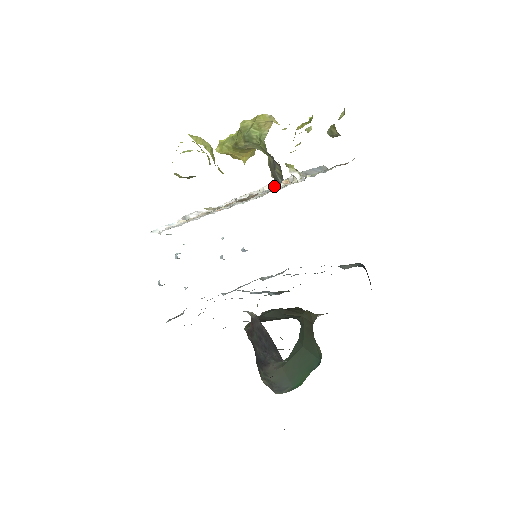
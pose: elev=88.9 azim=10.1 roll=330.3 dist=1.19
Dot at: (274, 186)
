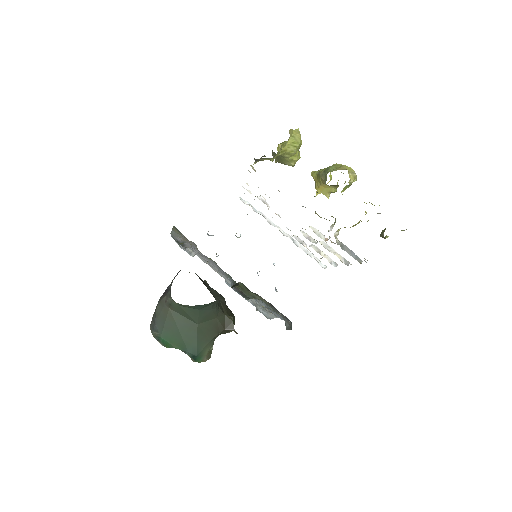
Dot at: (303, 206)
